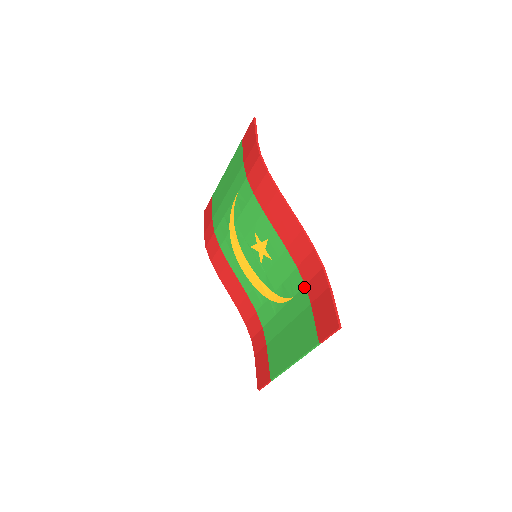
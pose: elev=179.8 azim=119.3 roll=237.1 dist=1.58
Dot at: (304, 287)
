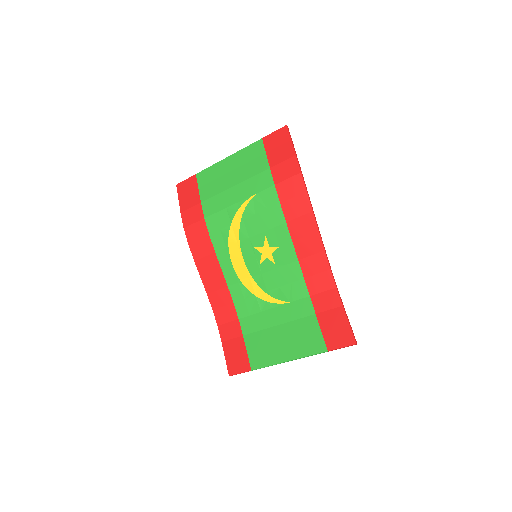
Dot at: (308, 297)
